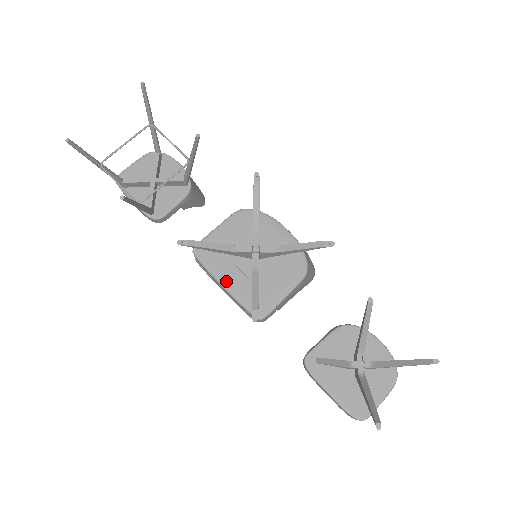
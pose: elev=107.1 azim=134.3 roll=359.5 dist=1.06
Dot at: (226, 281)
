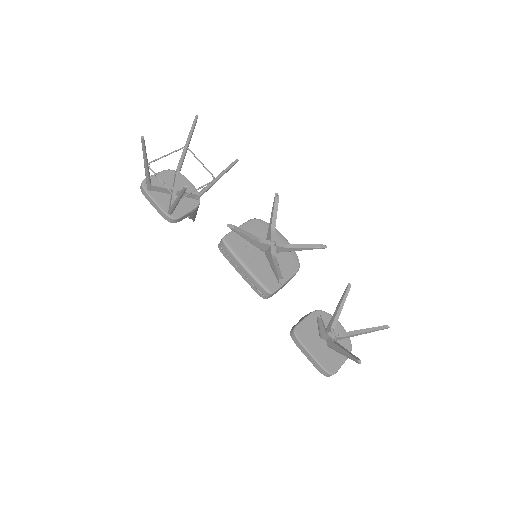
Dot at: (247, 264)
